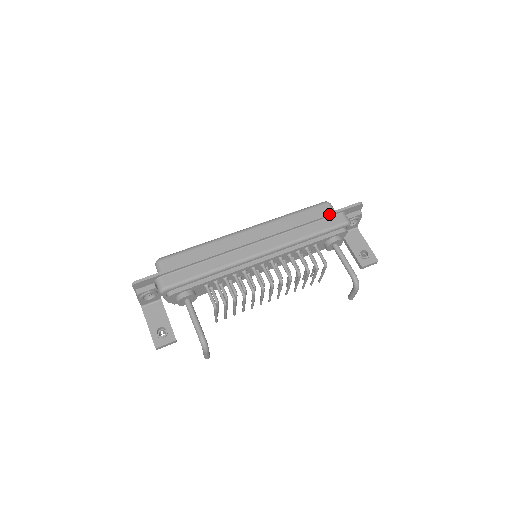
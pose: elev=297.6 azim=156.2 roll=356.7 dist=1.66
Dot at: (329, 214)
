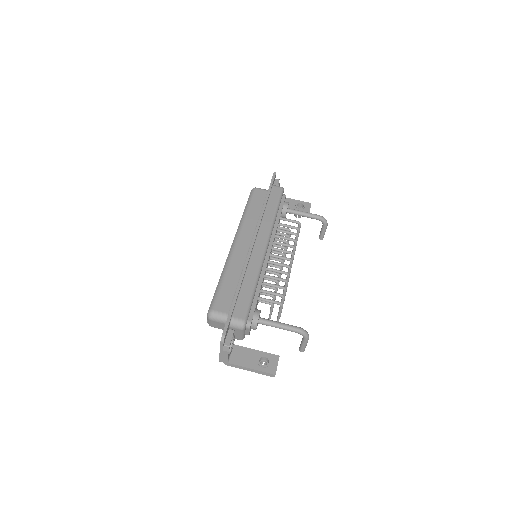
Dot at: (269, 191)
